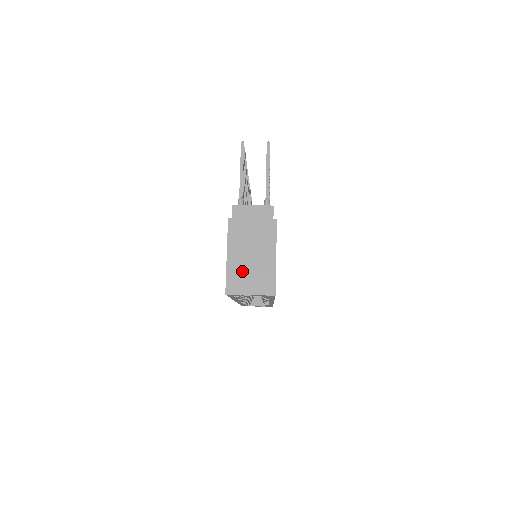
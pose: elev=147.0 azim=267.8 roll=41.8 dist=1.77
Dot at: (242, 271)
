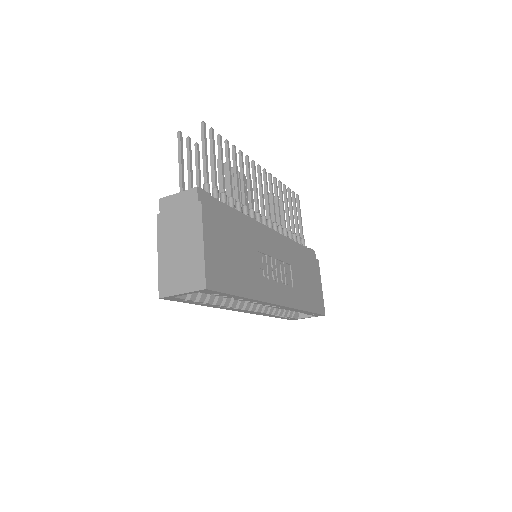
Dot at: (172, 268)
